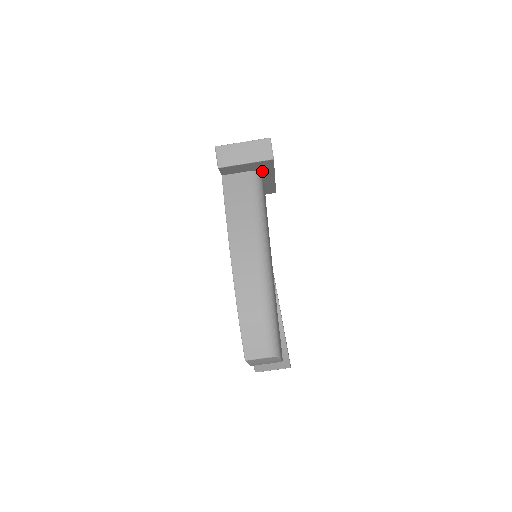
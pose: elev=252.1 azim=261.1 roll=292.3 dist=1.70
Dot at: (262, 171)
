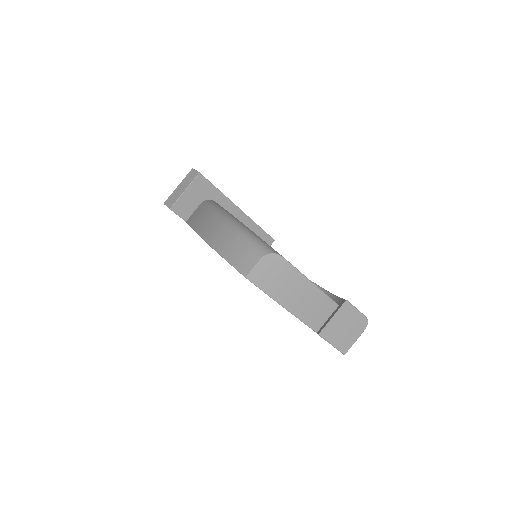
Dot at: (213, 199)
